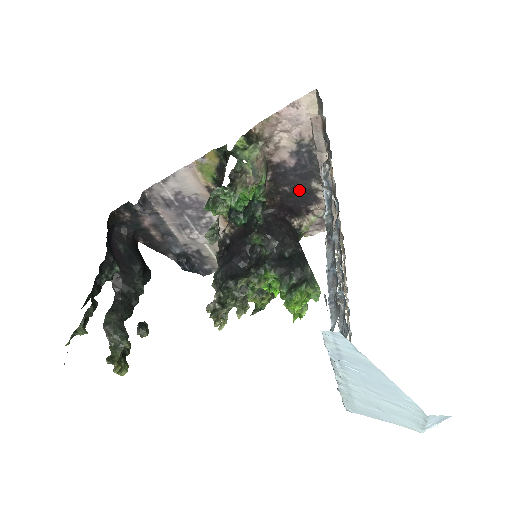
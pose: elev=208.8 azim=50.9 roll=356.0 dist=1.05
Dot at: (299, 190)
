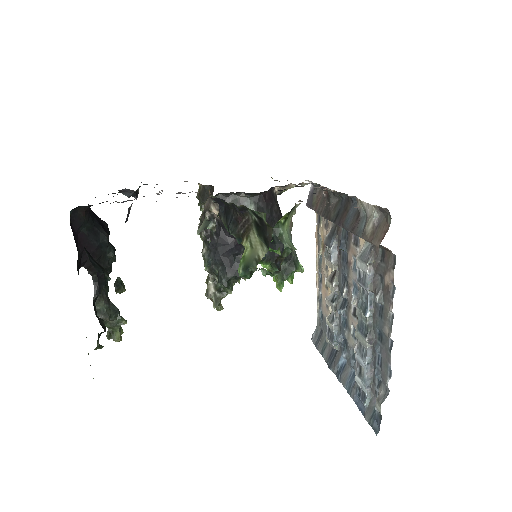
Dot at: occluded
